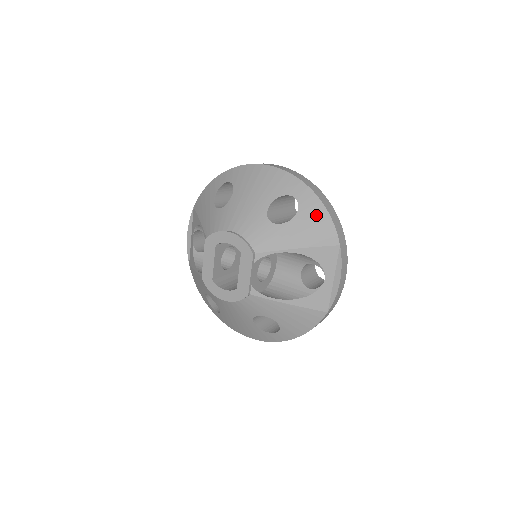
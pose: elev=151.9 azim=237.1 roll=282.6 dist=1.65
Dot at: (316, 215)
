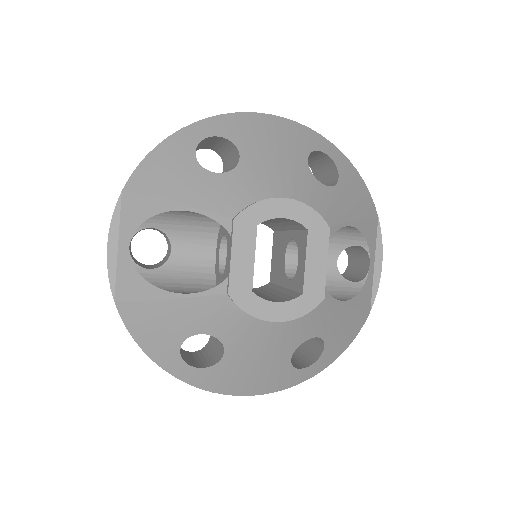
Dot at: (354, 177)
